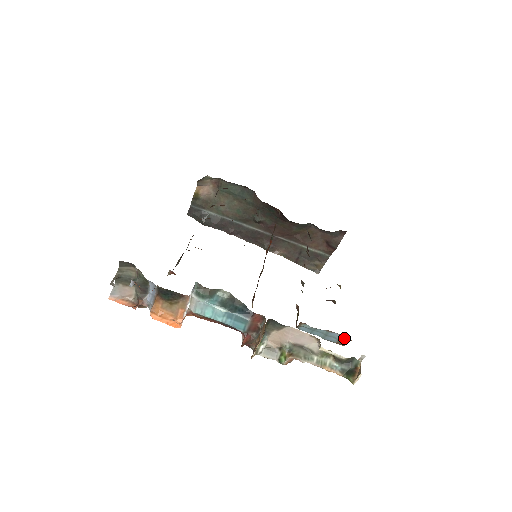
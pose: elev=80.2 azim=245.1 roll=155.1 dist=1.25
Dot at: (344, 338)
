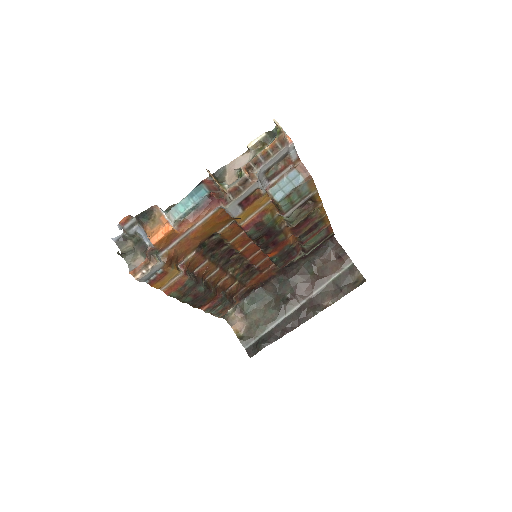
Dot at: (297, 167)
